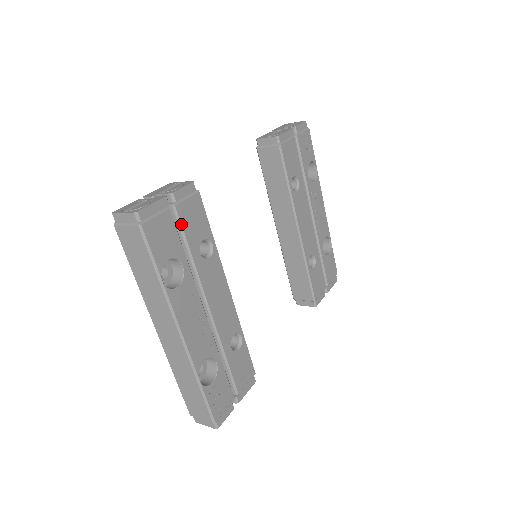
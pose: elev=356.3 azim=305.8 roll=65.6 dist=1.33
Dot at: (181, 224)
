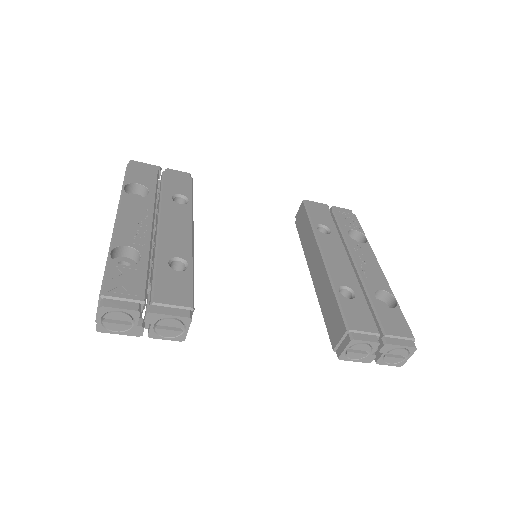
Dot at: (163, 179)
